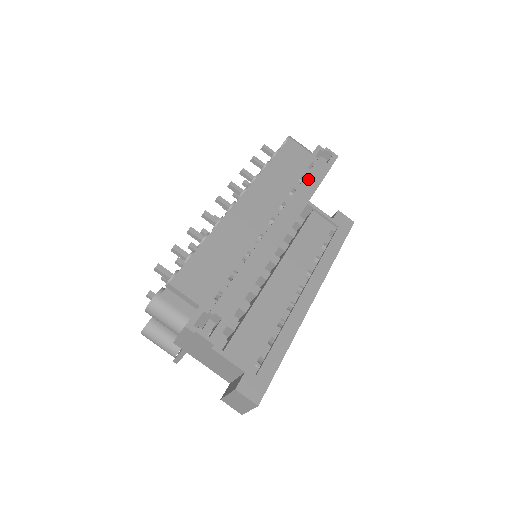
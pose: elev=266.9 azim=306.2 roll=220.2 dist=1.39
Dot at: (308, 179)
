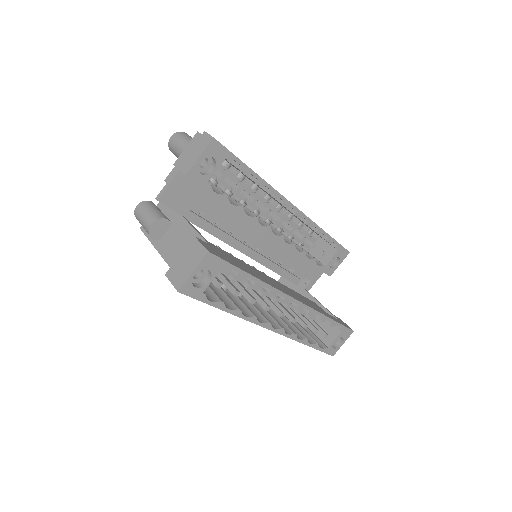
Dot at: occluded
